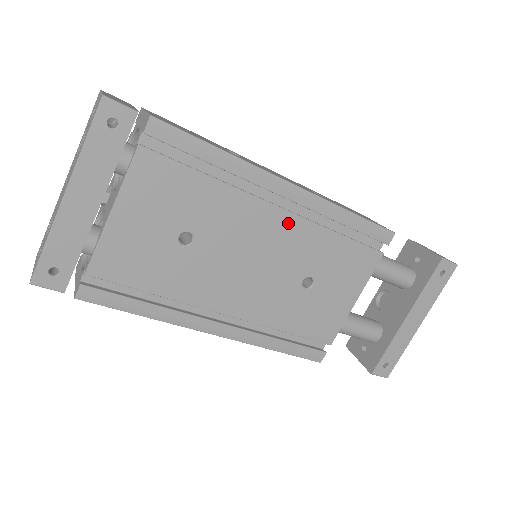
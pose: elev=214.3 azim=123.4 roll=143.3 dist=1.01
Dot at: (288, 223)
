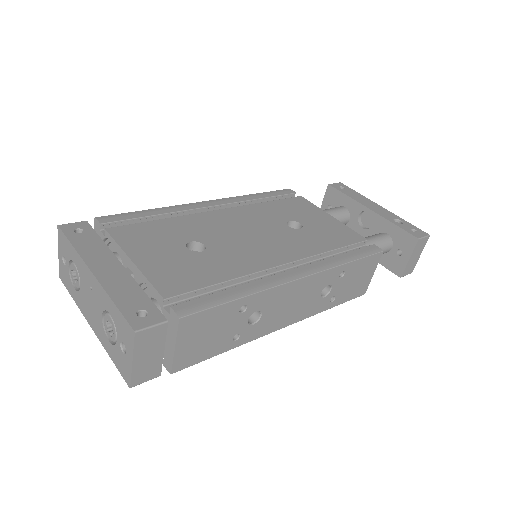
Dot at: occluded
